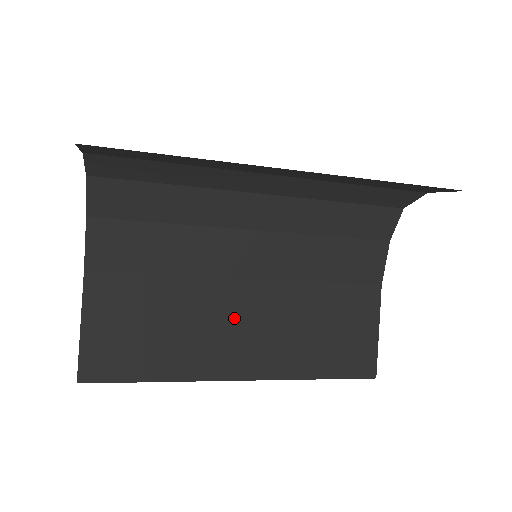
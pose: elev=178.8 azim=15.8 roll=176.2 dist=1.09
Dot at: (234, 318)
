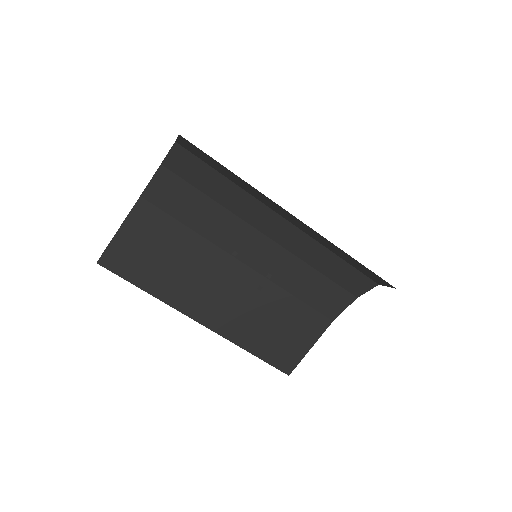
Dot at: (219, 283)
